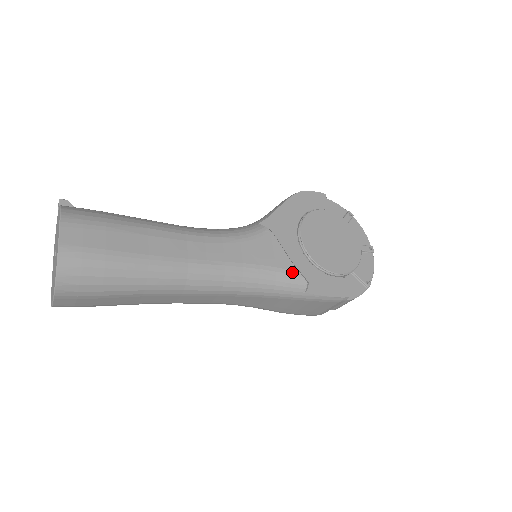
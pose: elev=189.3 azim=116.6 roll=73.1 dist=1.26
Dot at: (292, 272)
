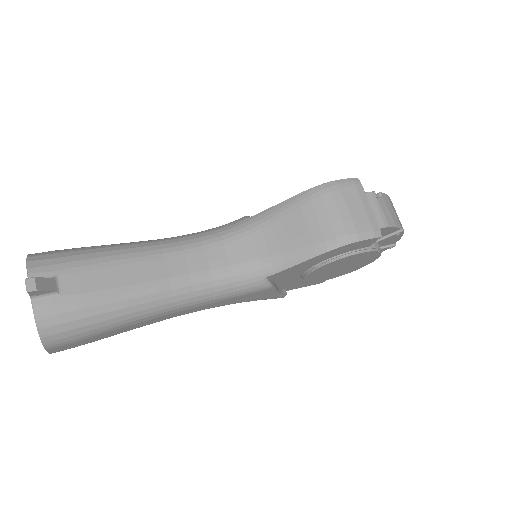
Dot at: occluded
